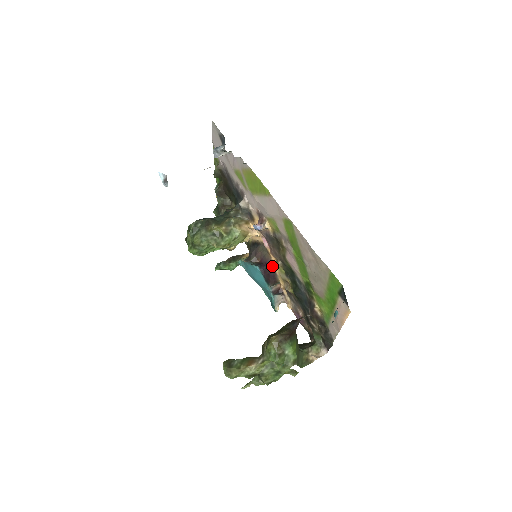
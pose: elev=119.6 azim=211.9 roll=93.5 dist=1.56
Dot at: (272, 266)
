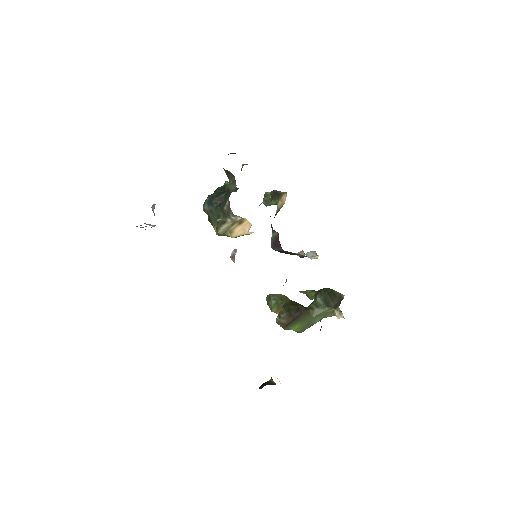
Dot at: occluded
